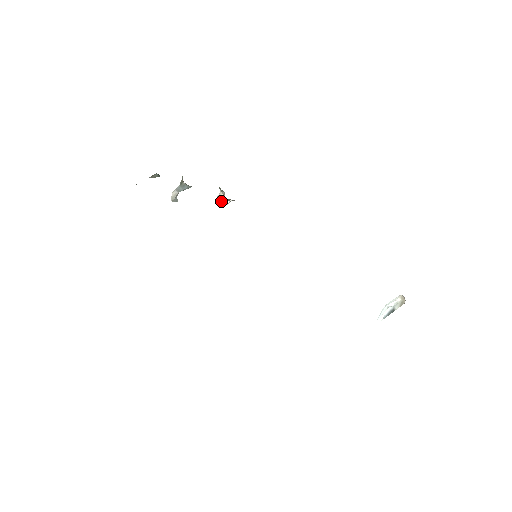
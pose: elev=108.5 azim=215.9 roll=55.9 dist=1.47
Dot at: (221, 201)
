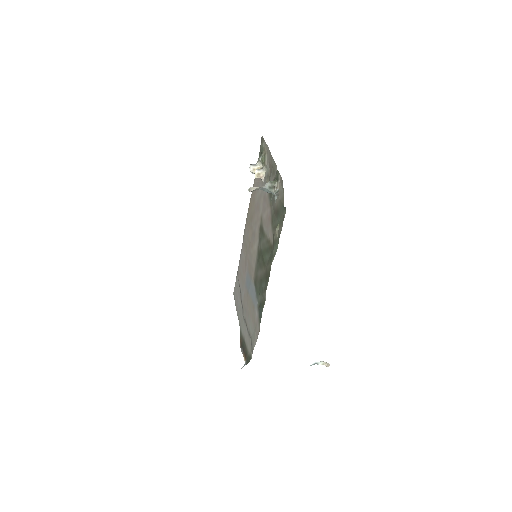
Dot at: (257, 177)
